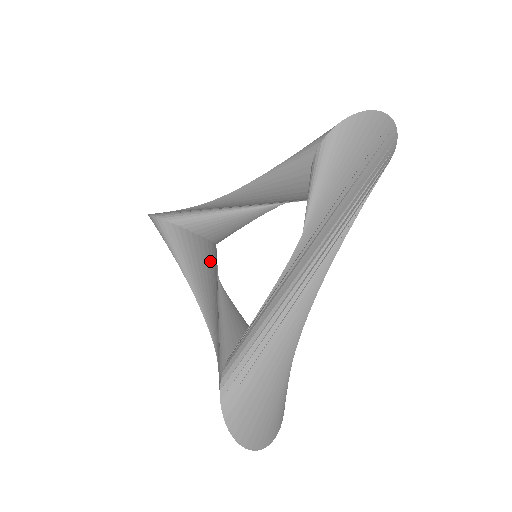
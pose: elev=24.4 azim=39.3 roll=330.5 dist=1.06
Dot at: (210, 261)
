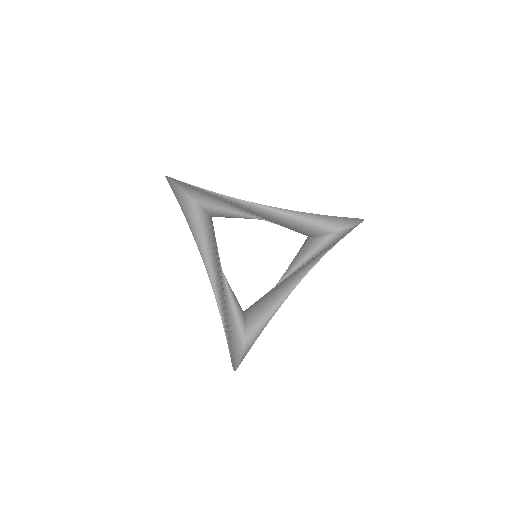
Dot at: occluded
